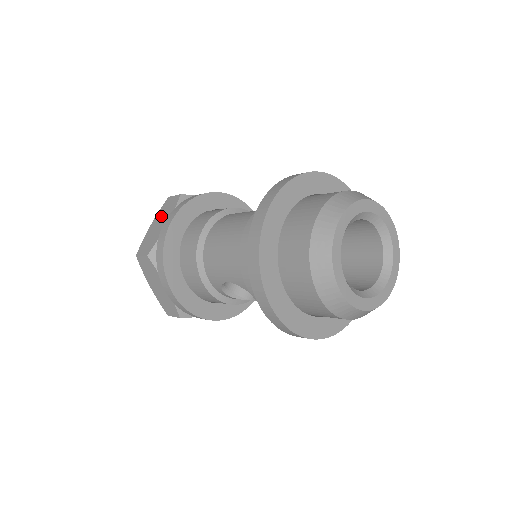
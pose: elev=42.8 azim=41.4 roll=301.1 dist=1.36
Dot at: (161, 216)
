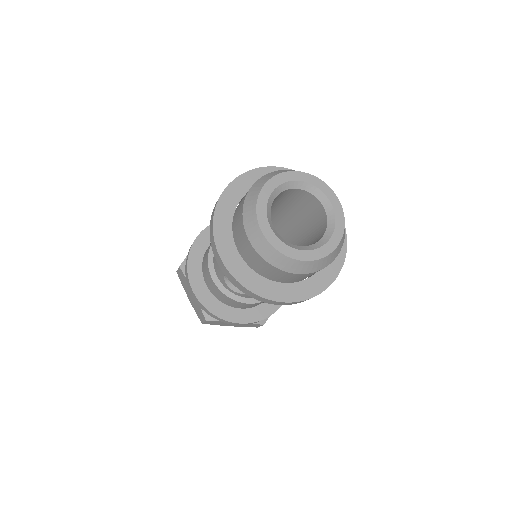
Dot at: occluded
